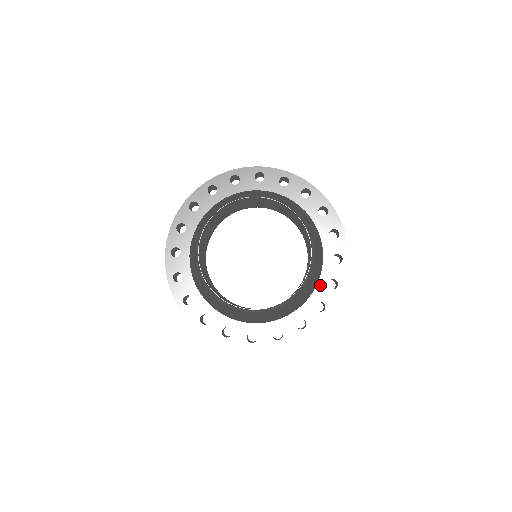
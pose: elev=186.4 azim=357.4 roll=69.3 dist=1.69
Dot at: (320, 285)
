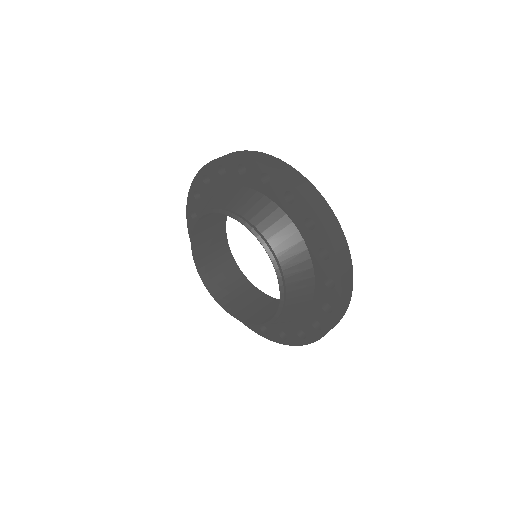
Dot at: (291, 325)
